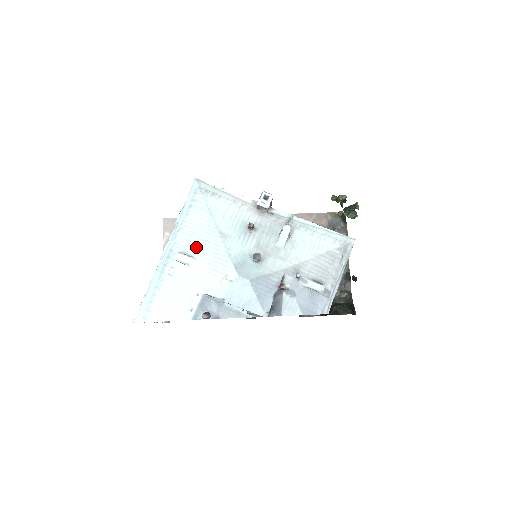
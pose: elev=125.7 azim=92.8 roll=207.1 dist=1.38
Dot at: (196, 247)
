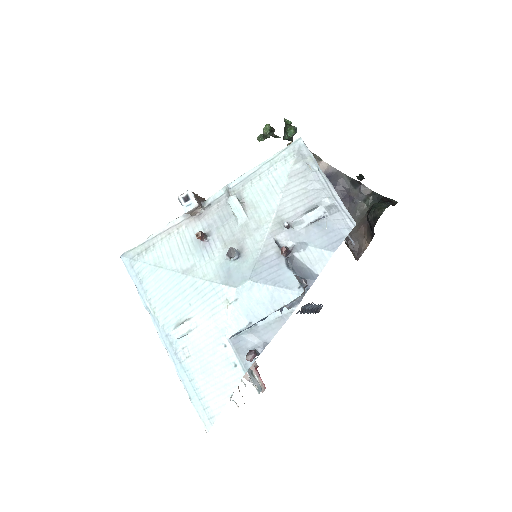
Dot at: (180, 308)
